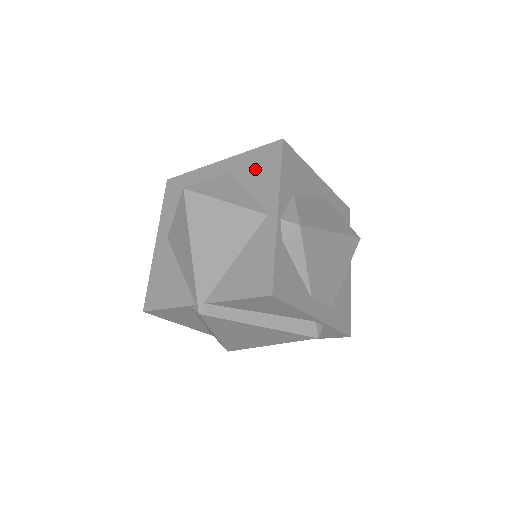
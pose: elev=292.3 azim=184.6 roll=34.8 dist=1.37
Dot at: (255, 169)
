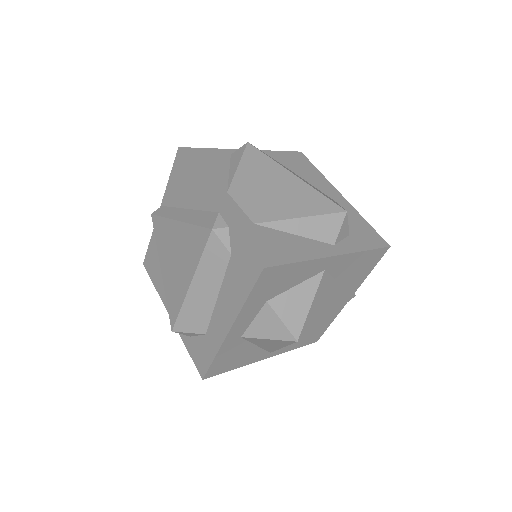
Dot at: occluded
